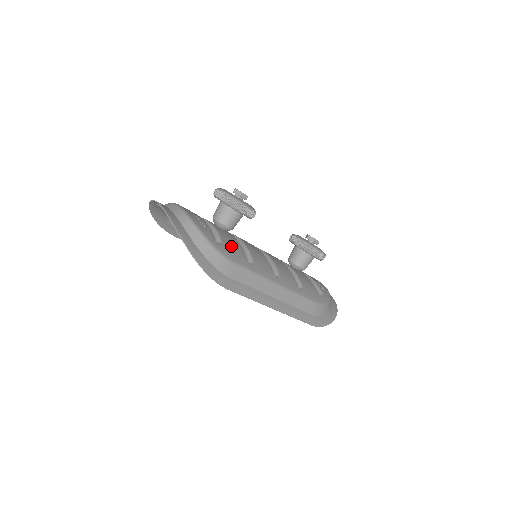
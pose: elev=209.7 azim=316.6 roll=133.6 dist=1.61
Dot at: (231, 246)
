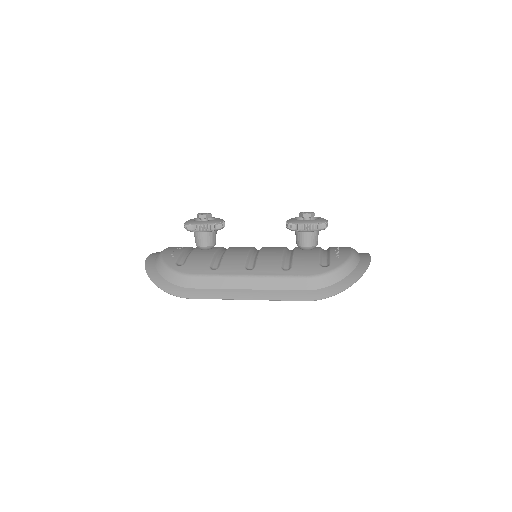
Dot at: (196, 262)
